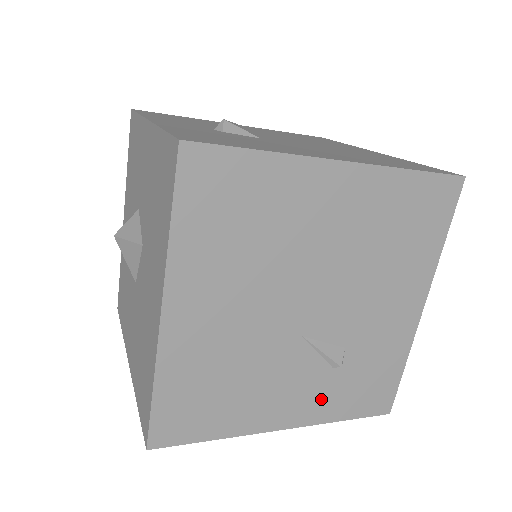
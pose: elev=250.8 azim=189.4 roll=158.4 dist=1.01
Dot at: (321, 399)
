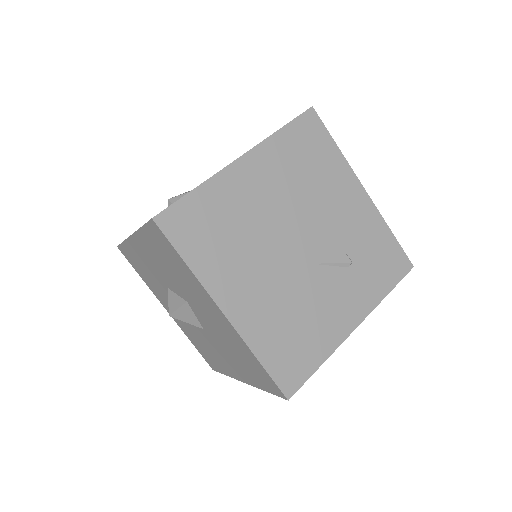
Dot at: (361, 291)
